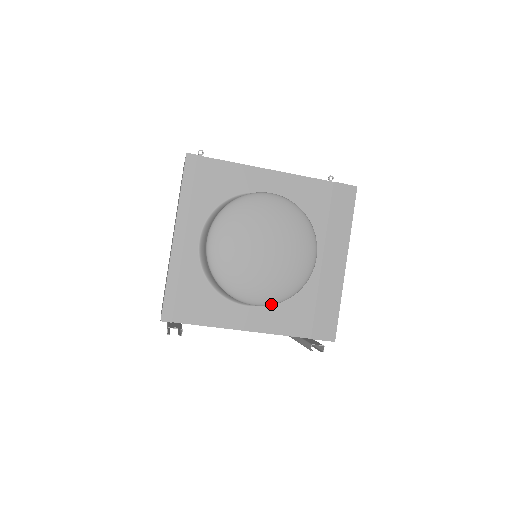
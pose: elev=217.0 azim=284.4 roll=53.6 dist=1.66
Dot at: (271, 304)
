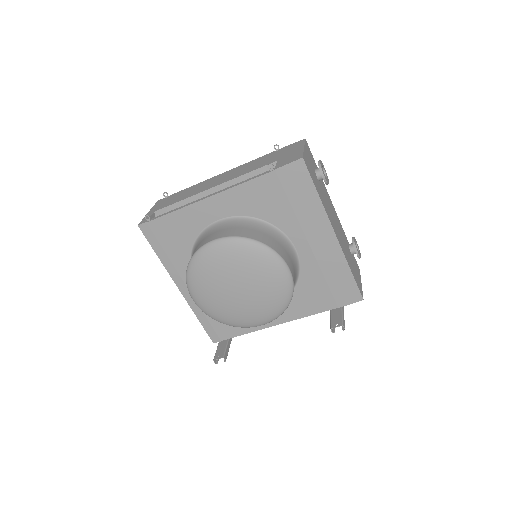
Dot at: (274, 319)
